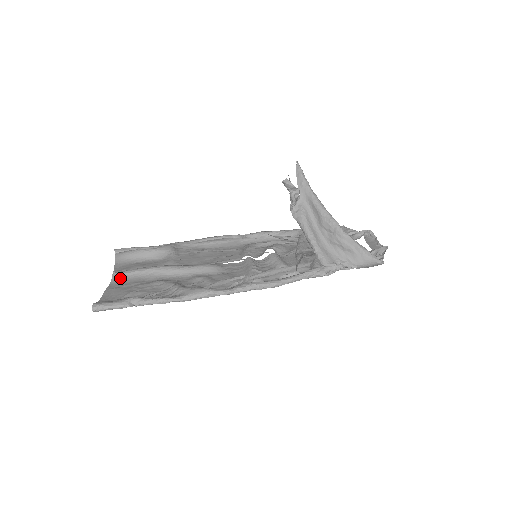
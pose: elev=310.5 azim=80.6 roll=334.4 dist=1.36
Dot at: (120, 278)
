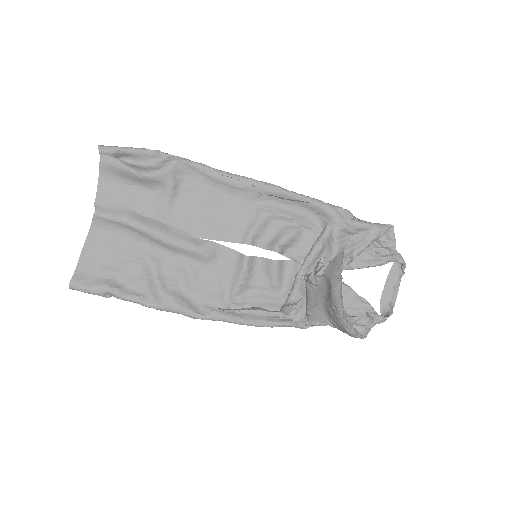
Dot at: (101, 223)
